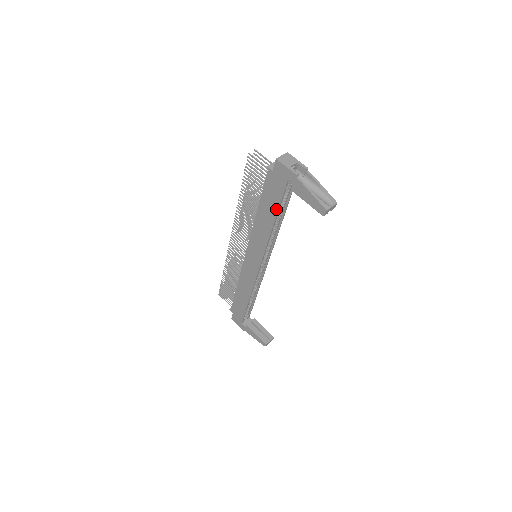
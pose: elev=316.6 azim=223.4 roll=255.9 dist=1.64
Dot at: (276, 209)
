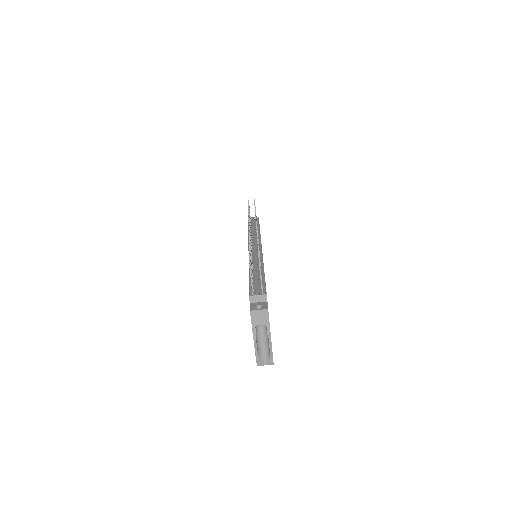
Dot at: occluded
